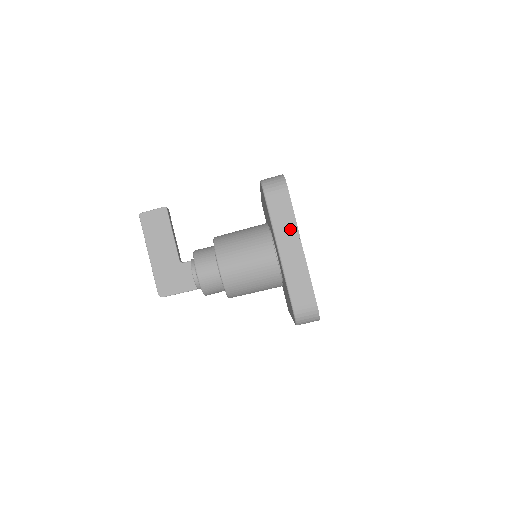
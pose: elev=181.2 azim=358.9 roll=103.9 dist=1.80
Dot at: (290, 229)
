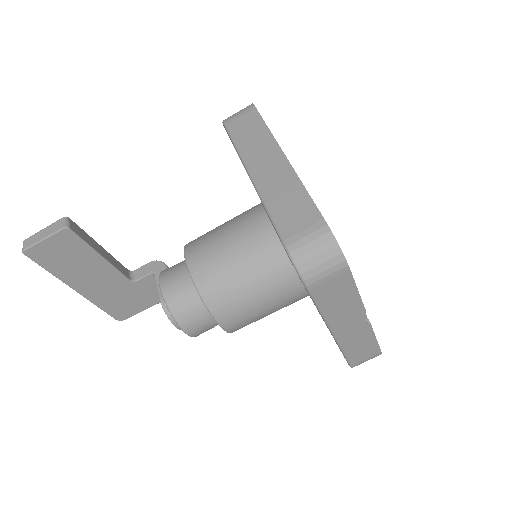
Dot at: (350, 309)
